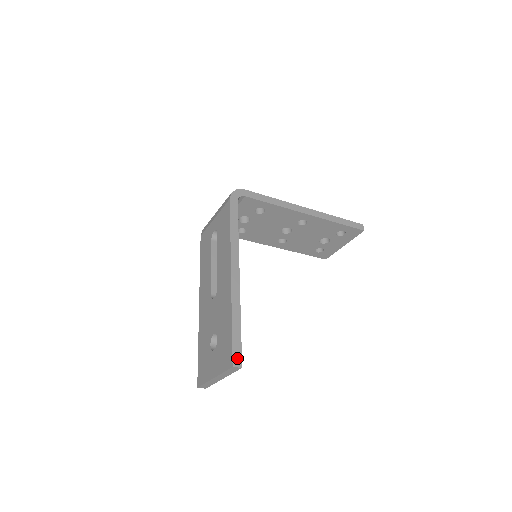
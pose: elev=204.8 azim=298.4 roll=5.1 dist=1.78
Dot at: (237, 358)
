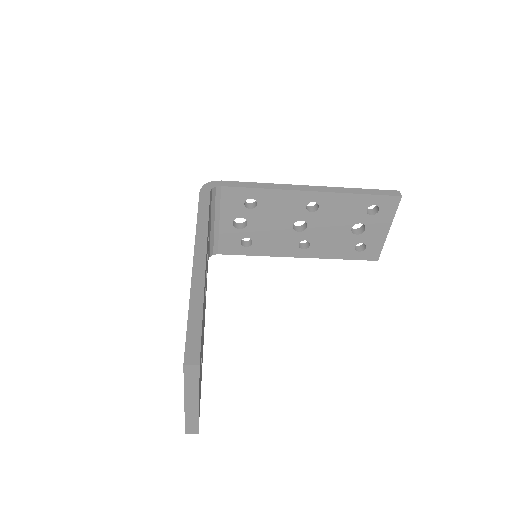
Dot at: (192, 353)
